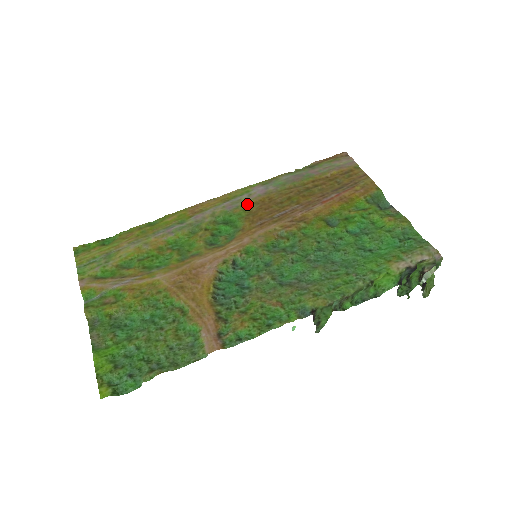
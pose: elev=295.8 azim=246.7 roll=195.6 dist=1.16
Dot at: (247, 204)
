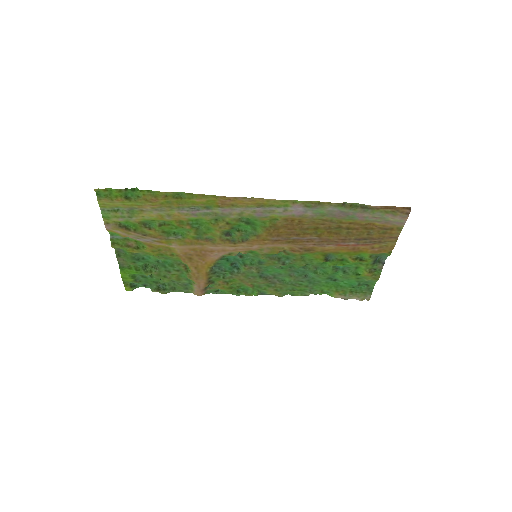
Dot at: (277, 217)
